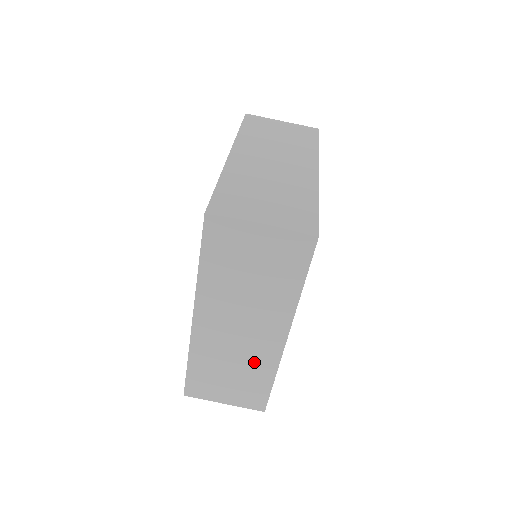
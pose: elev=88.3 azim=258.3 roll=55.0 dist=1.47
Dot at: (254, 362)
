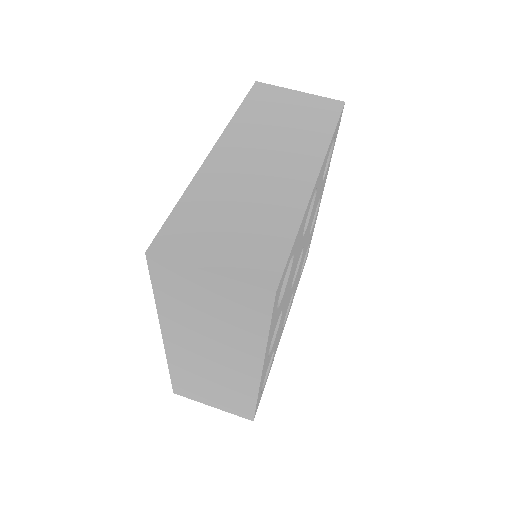
Dot at: (273, 203)
